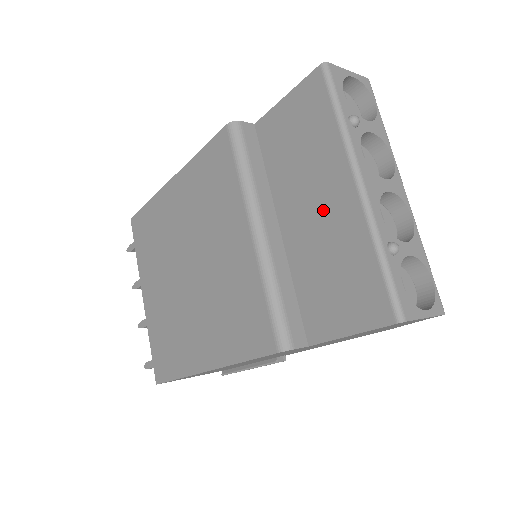
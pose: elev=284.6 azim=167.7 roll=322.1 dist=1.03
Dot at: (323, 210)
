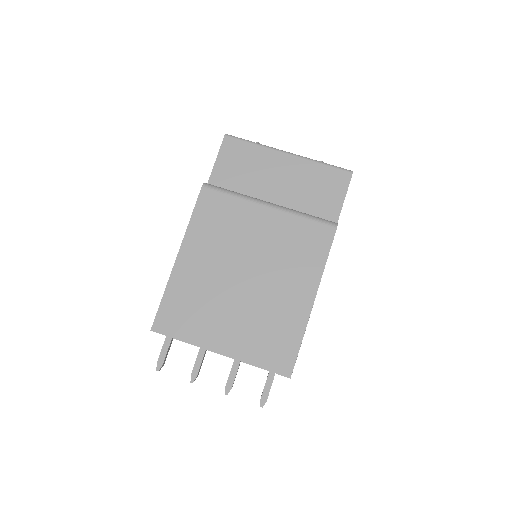
Dot at: (284, 176)
